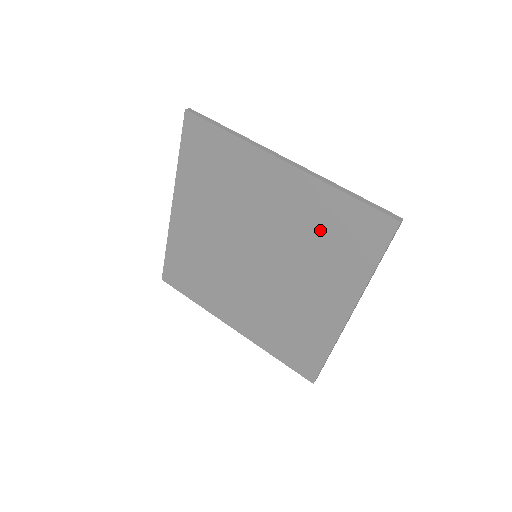
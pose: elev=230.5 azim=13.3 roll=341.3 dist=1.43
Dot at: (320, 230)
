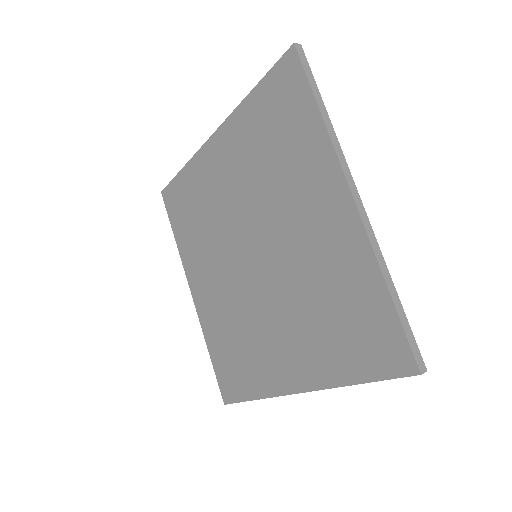
Dot at: (264, 147)
